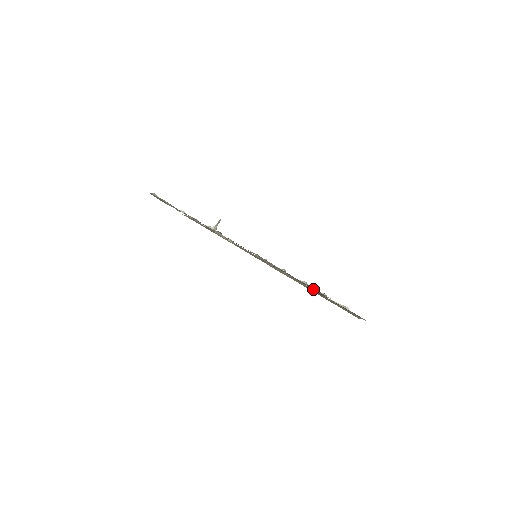
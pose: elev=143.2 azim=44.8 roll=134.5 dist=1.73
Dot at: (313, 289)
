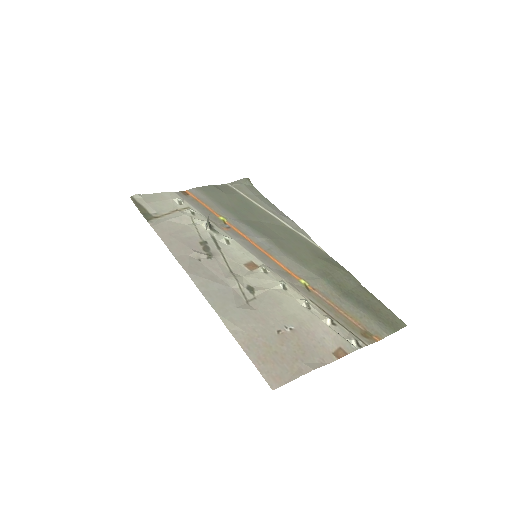
Dot at: (269, 375)
